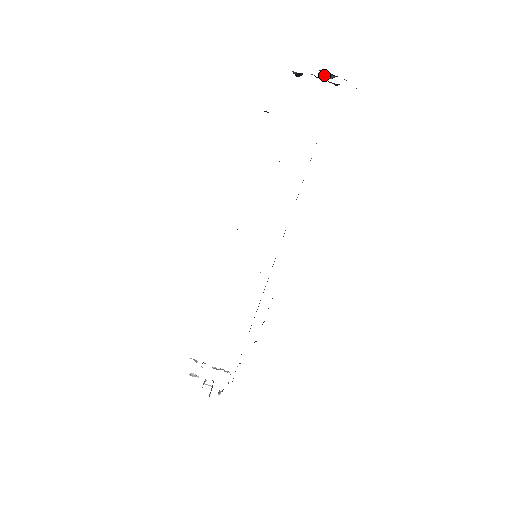
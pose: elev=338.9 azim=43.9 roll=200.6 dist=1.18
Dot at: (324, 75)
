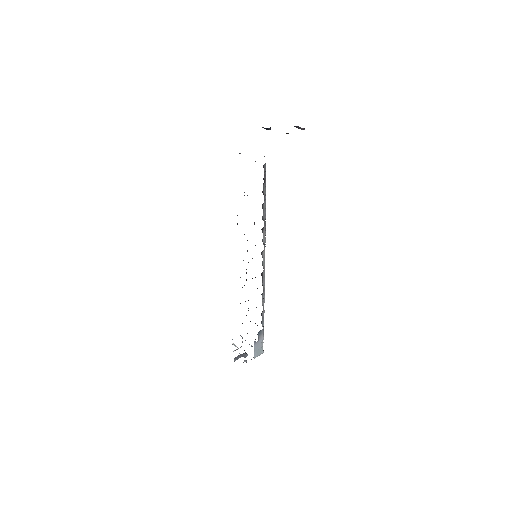
Dot at: occluded
